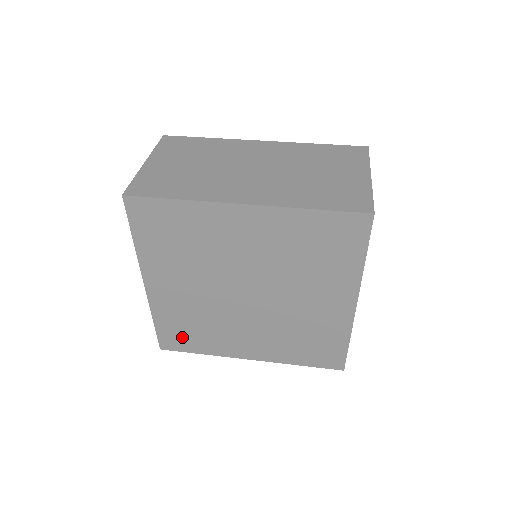
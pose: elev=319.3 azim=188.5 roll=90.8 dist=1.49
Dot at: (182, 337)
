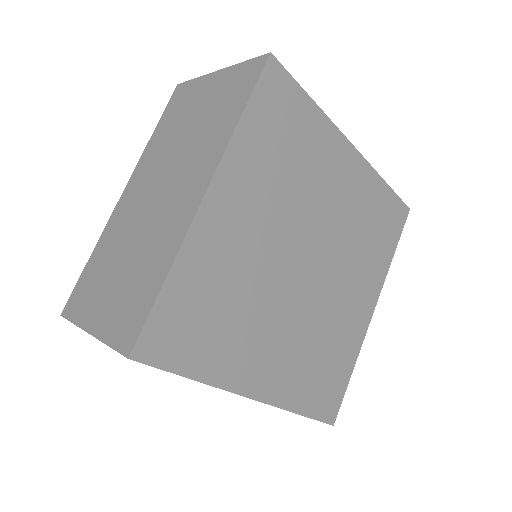
Dot at: (328, 385)
